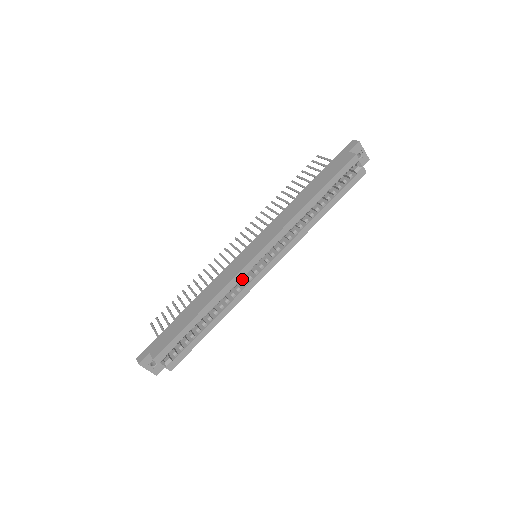
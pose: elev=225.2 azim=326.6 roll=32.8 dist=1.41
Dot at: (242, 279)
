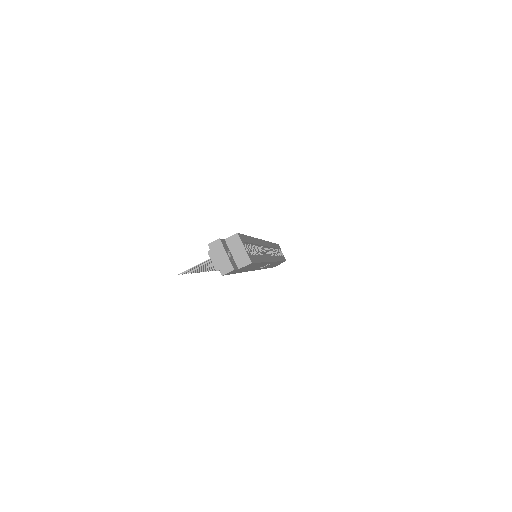
Dot at: occluded
